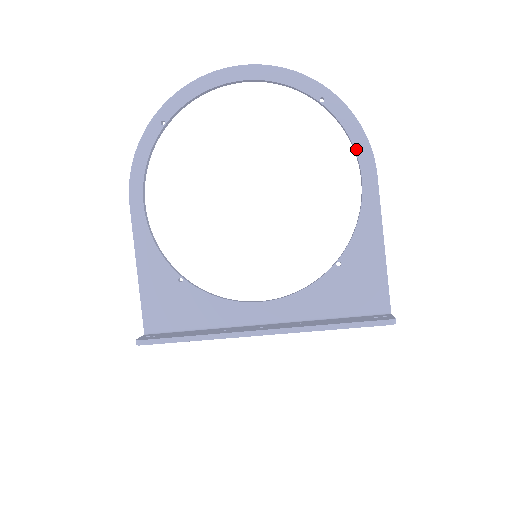
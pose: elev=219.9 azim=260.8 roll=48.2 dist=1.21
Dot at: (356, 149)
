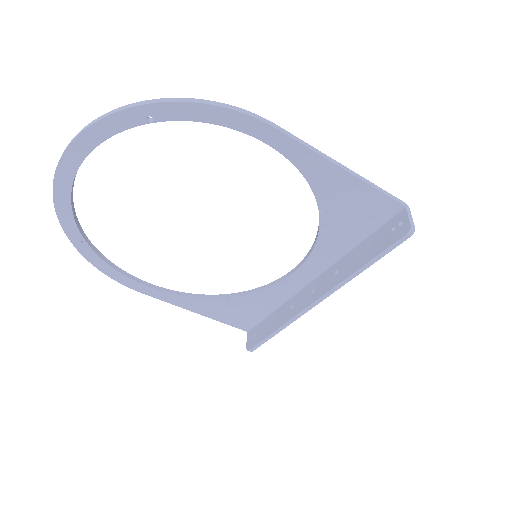
Dot at: (231, 127)
